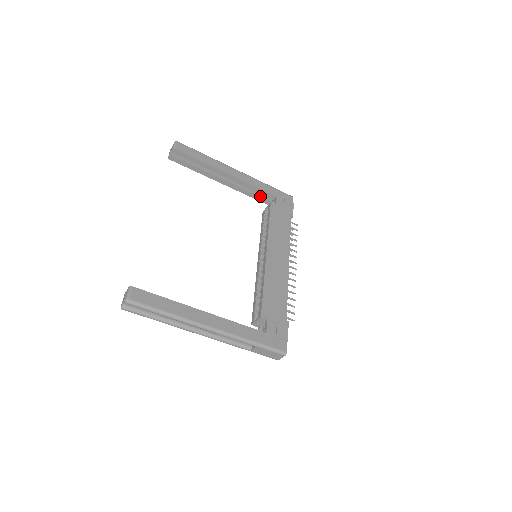
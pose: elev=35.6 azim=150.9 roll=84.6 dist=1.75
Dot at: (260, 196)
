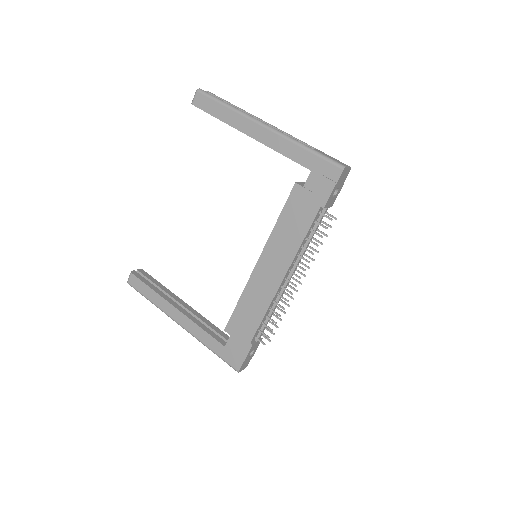
Dot at: occluded
